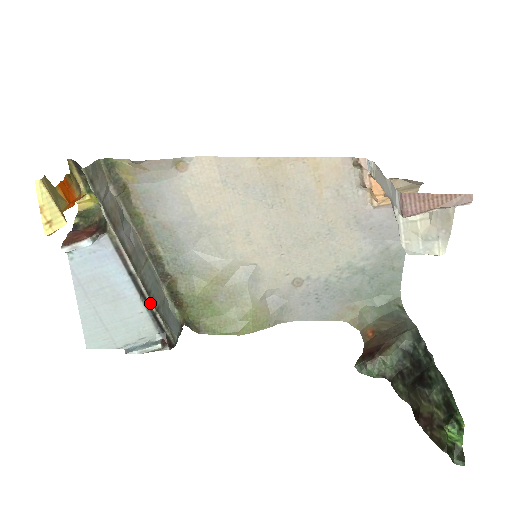
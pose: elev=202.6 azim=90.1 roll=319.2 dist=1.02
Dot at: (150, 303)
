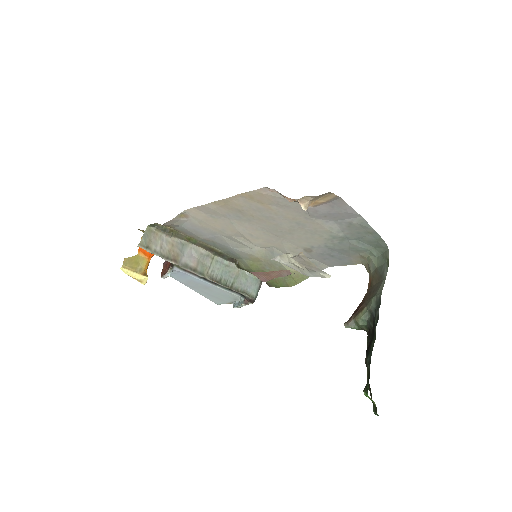
Dot at: (223, 286)
